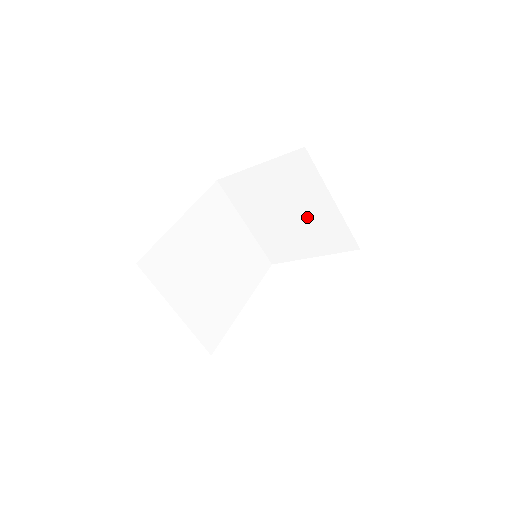
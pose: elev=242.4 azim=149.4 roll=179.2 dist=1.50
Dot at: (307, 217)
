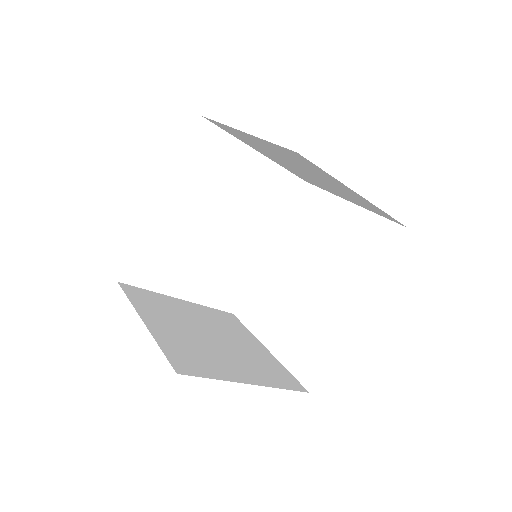
Dot at: (330, 184)
